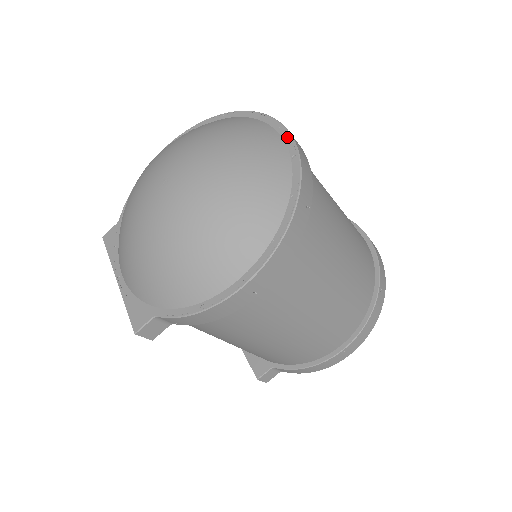
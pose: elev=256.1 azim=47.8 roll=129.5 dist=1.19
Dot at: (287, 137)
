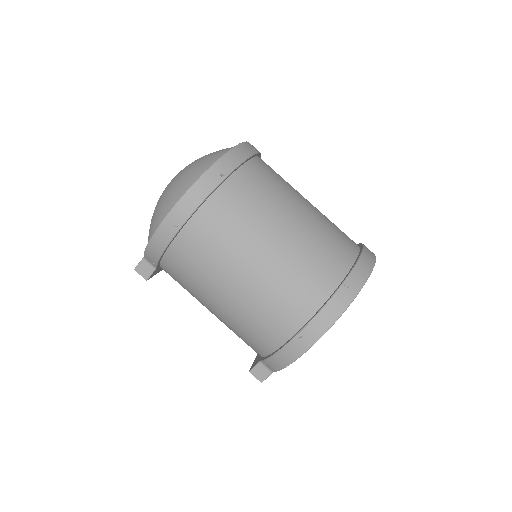
Dot at: occluded
